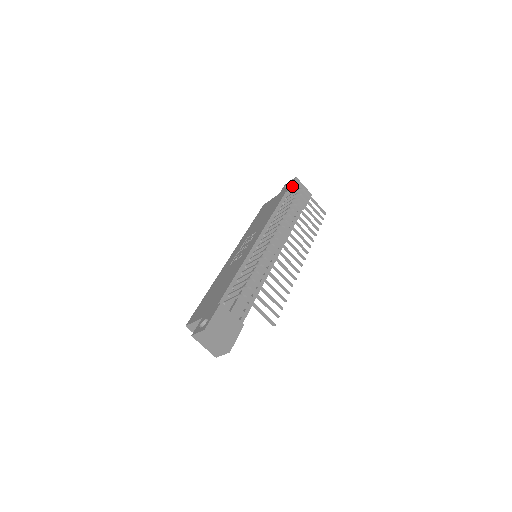
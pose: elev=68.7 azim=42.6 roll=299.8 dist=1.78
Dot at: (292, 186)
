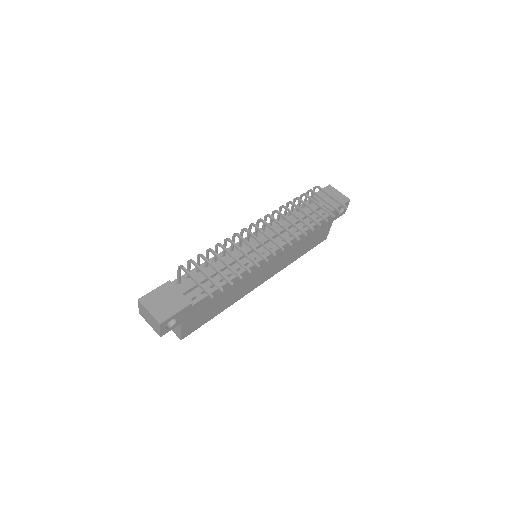
Dot at: (319, 192)
